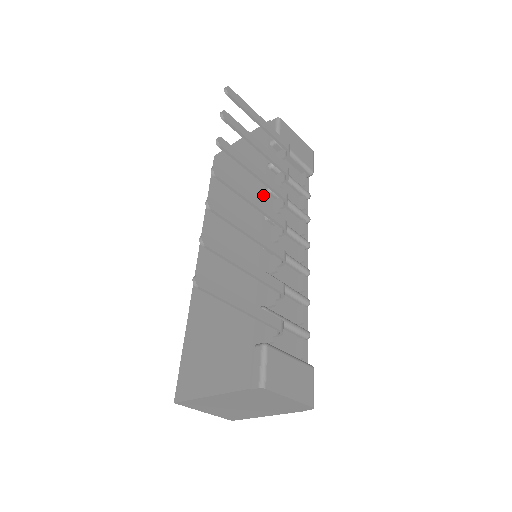
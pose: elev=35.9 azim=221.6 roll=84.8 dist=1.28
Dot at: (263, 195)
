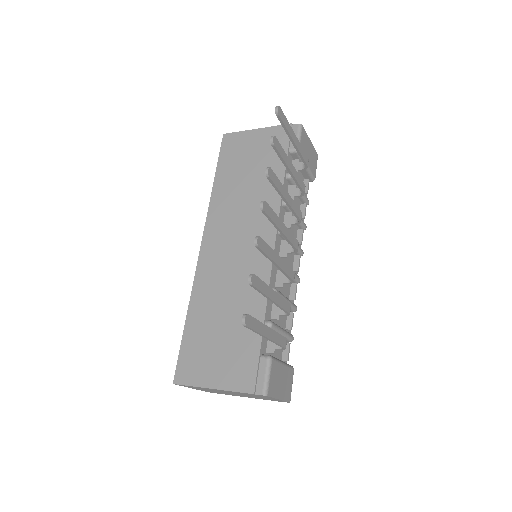
Dot at: (279, 208)
